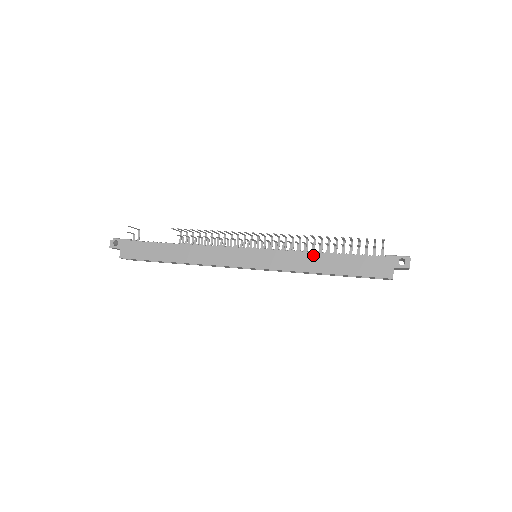
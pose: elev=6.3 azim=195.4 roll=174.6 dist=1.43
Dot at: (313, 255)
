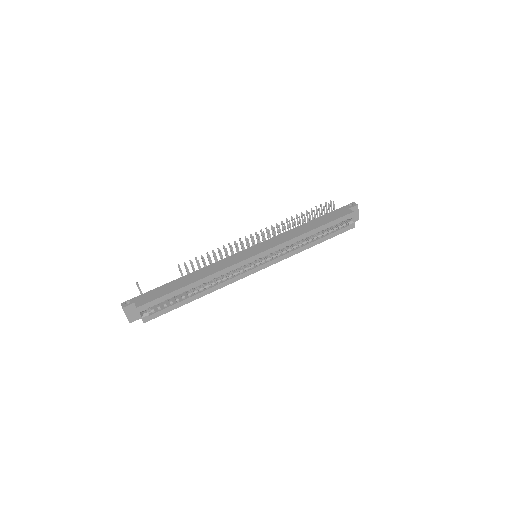
Dot at: (296, 228)
